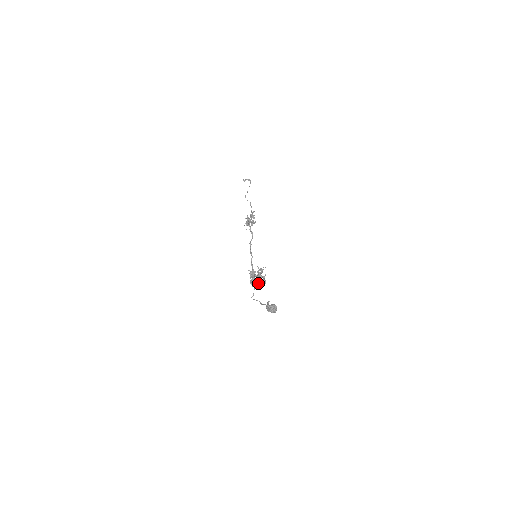
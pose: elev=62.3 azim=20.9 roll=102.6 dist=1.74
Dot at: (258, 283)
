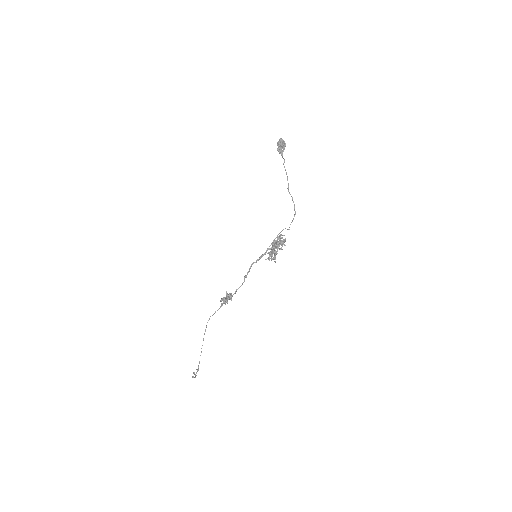
Dot at: (279, 237)
